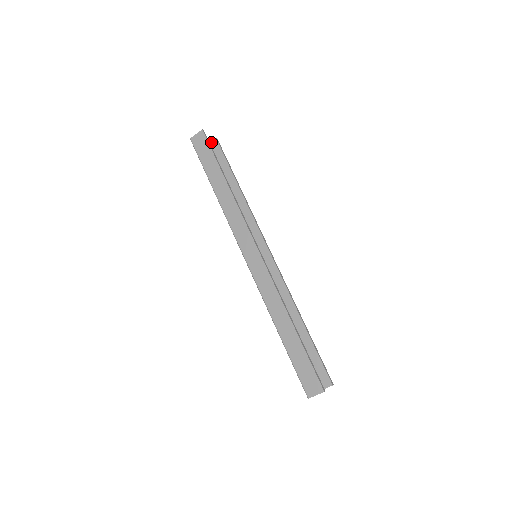
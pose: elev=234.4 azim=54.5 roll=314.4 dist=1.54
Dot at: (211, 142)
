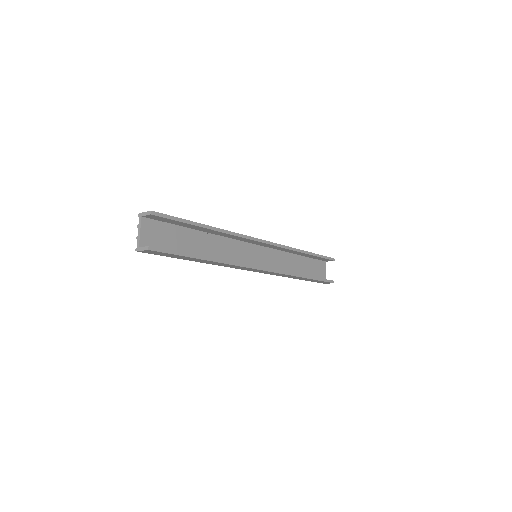
Dot at: (146, 216)
